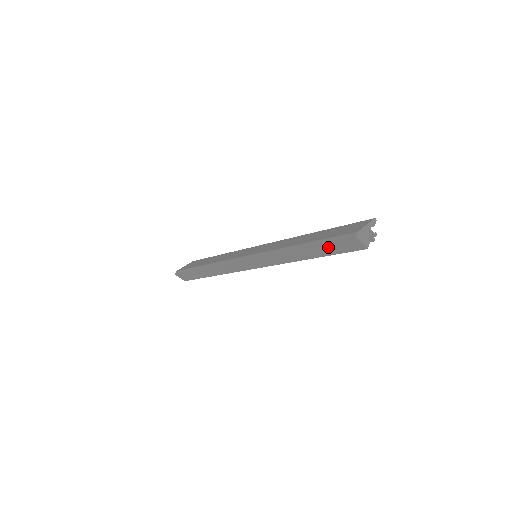
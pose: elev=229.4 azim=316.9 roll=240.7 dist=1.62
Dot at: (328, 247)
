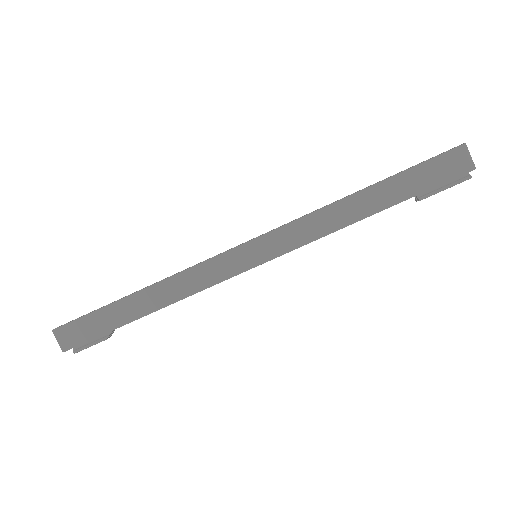
Dot at: (415, 176)
